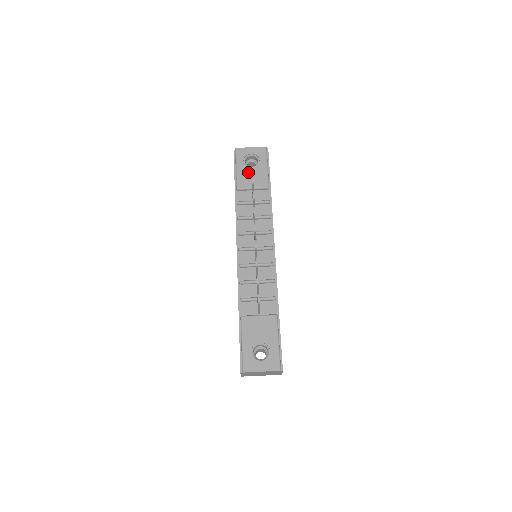
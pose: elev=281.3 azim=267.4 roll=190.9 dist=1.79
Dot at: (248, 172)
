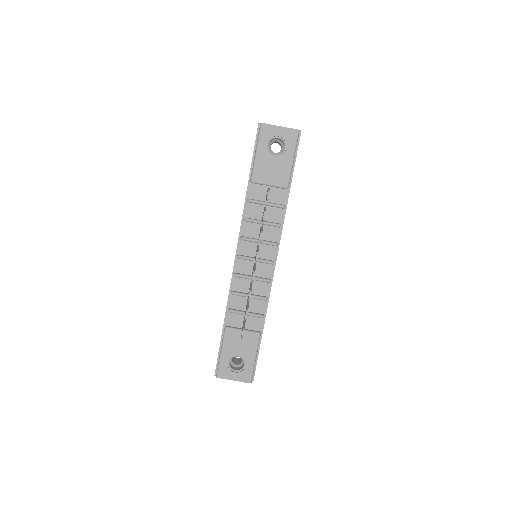
Dot at: (269, 162)
